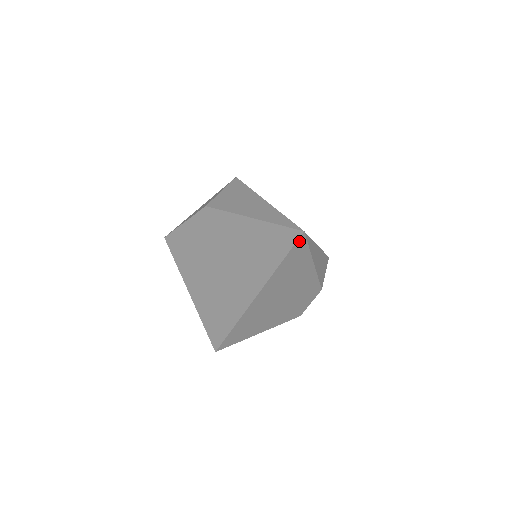
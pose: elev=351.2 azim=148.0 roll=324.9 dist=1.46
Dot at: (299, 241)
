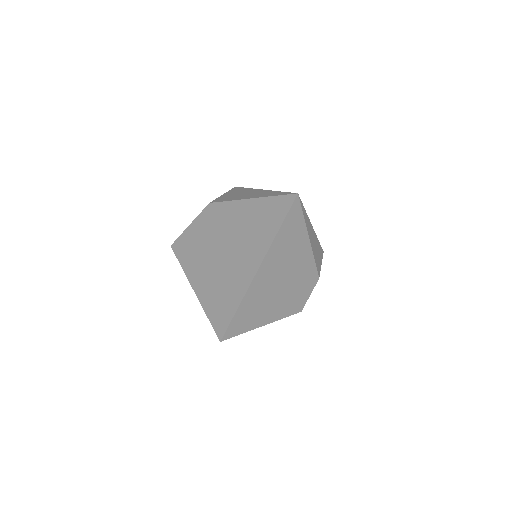
Dot at: (294, 205)
